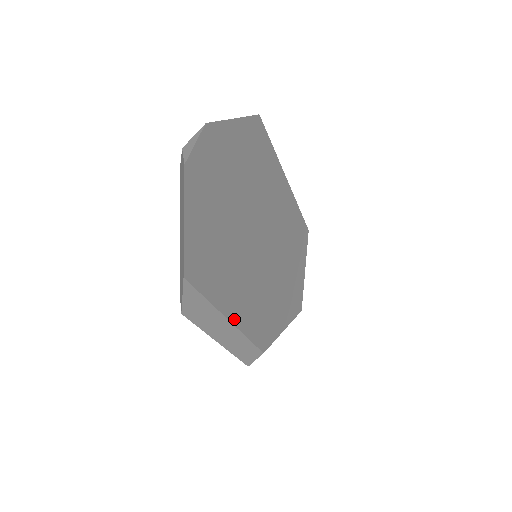
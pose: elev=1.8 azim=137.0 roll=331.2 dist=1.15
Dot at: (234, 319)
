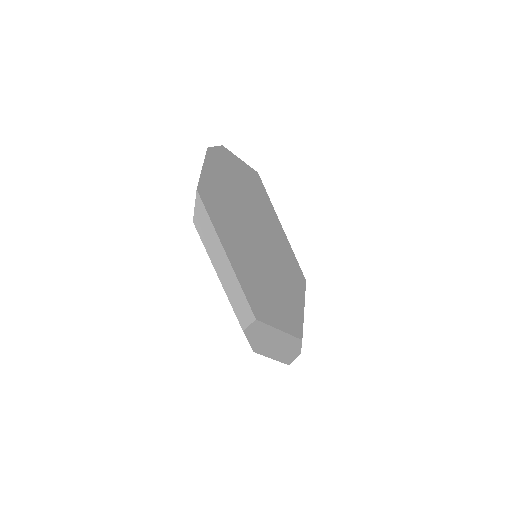
Dot at: (229, 256)
